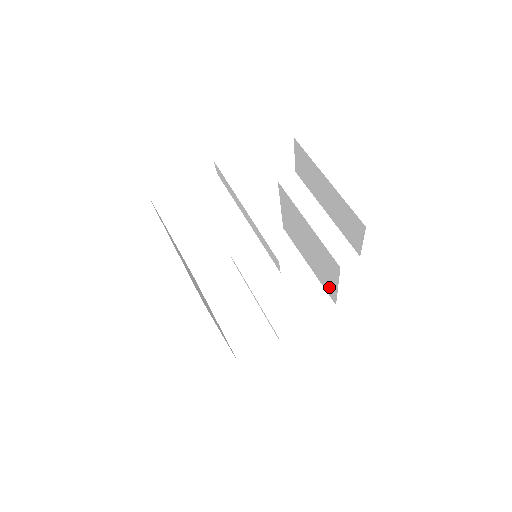
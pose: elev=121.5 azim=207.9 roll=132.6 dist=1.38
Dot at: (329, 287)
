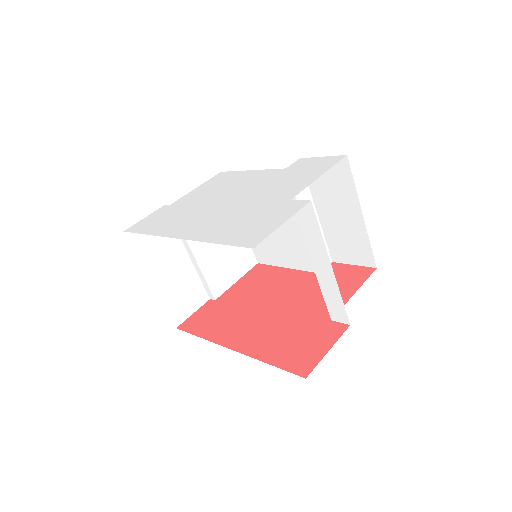
Dot at: (266, 254)
